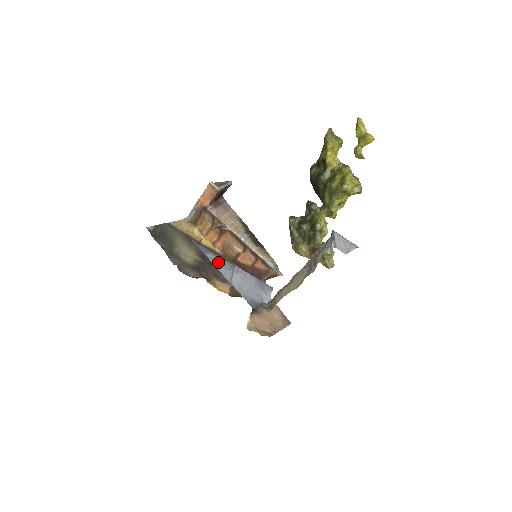
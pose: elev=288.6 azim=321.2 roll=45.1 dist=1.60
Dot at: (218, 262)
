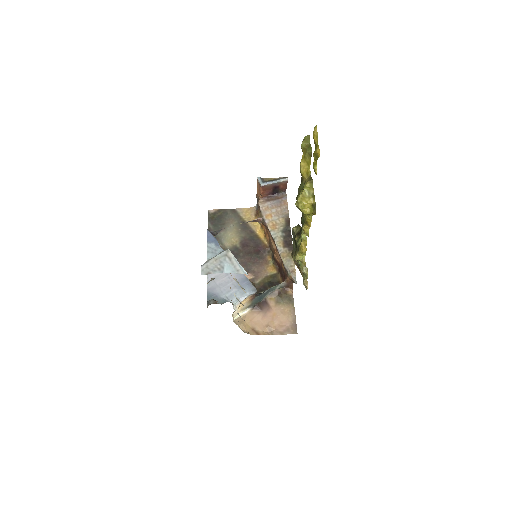
Dot at: (214, 252)
